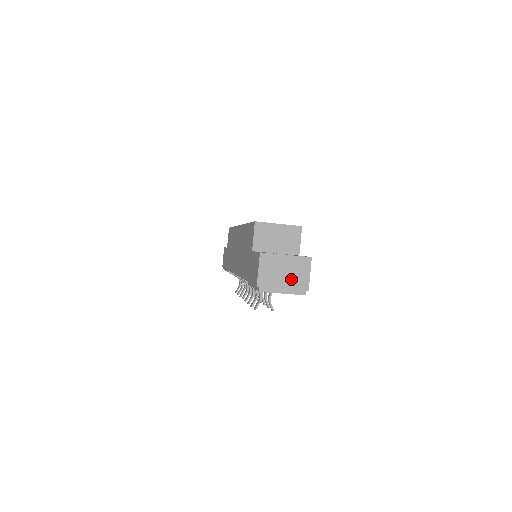
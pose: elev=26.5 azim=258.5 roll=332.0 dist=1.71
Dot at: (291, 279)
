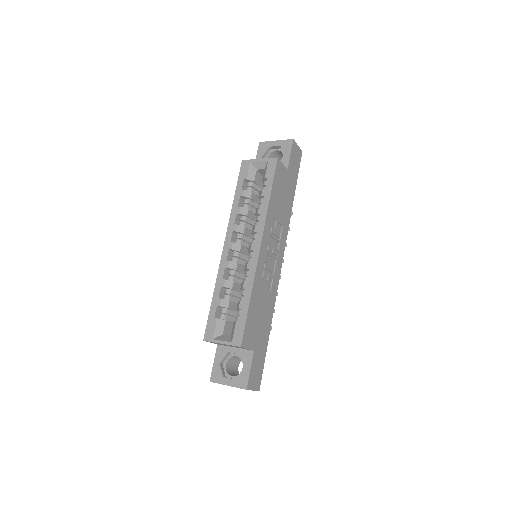
Dot at: occluded
